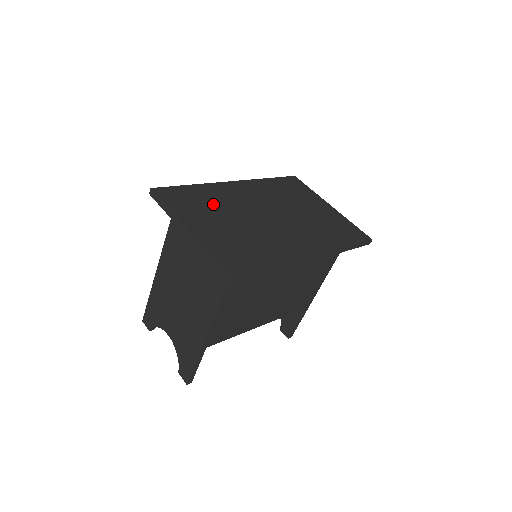
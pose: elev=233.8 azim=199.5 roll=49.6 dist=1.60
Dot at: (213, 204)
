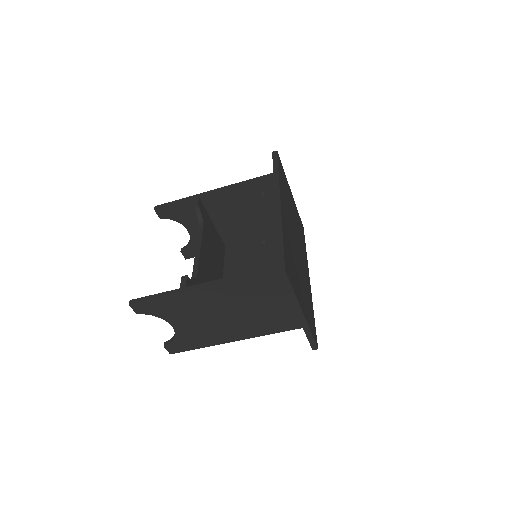
Dot at: (292, 258)
